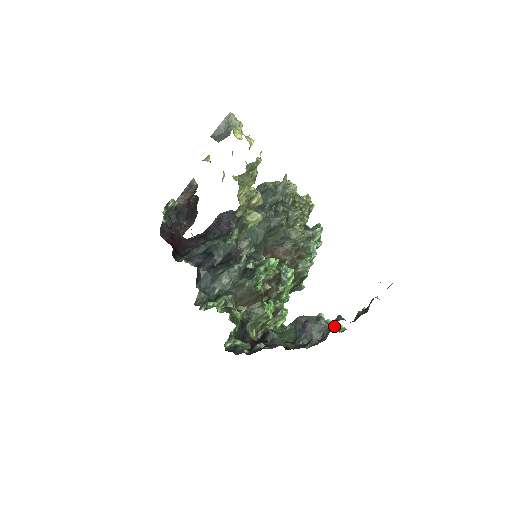
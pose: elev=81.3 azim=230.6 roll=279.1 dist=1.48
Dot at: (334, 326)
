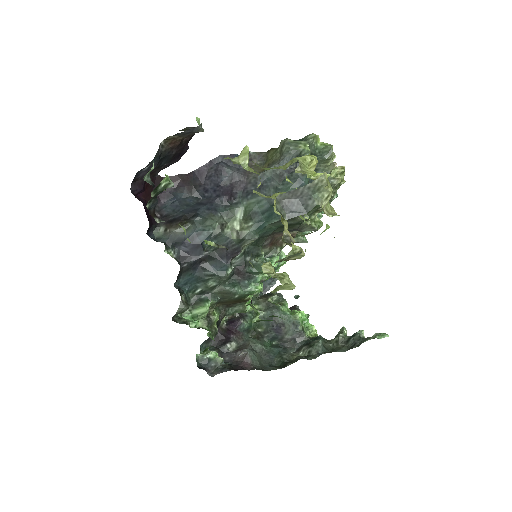
Dot at: (306, 324)
